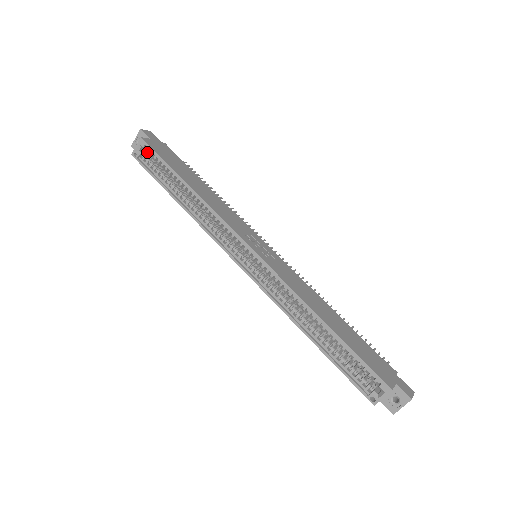
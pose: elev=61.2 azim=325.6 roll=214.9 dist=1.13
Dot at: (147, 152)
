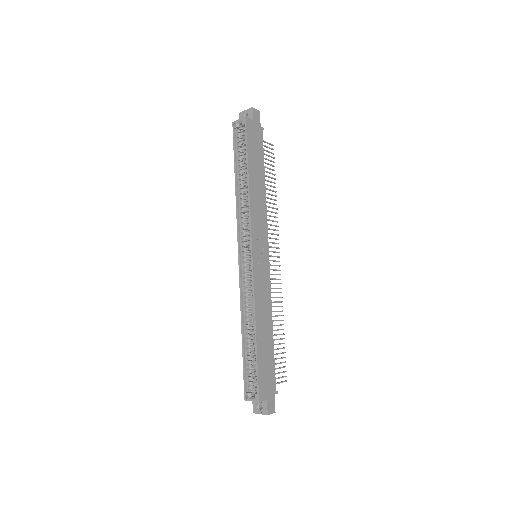
Dot at: (243, 130)
